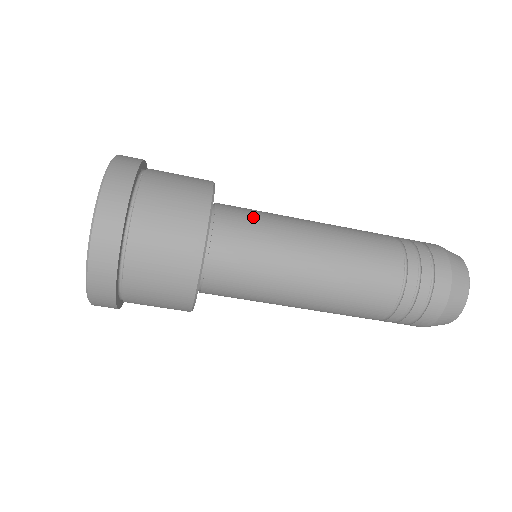
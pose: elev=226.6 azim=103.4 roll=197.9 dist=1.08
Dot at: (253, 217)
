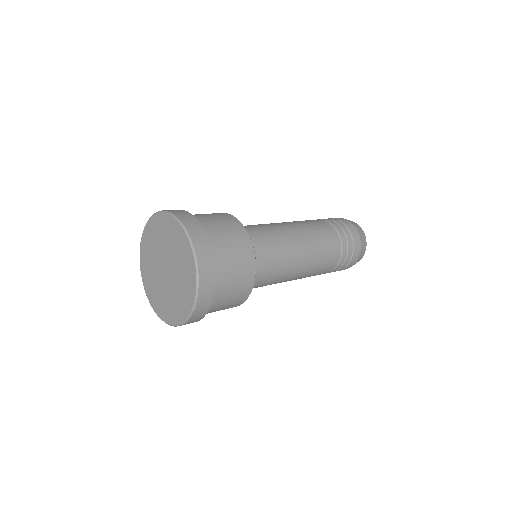
Dot at: (270, 260)
